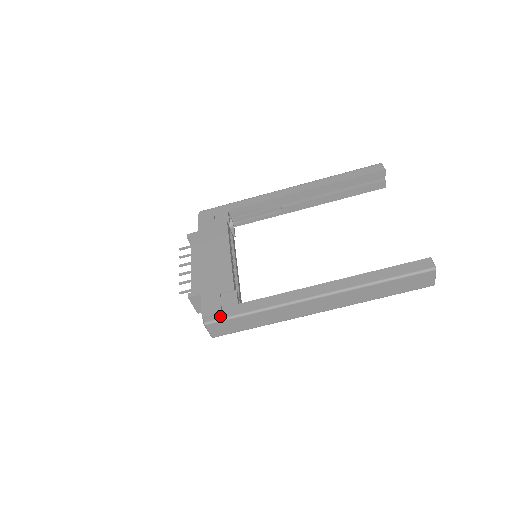
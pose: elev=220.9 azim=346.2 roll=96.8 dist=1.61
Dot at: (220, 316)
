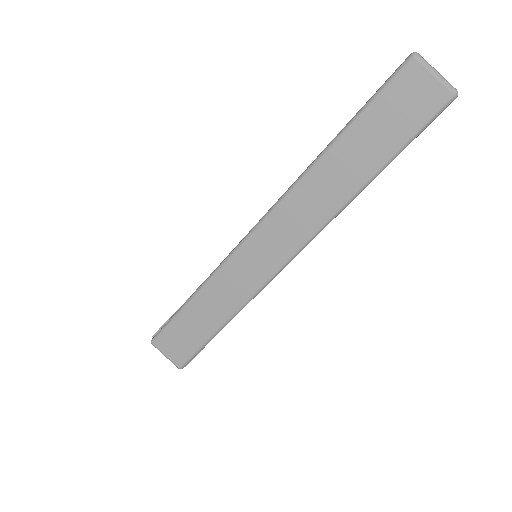
Dot at: (166, 323)
